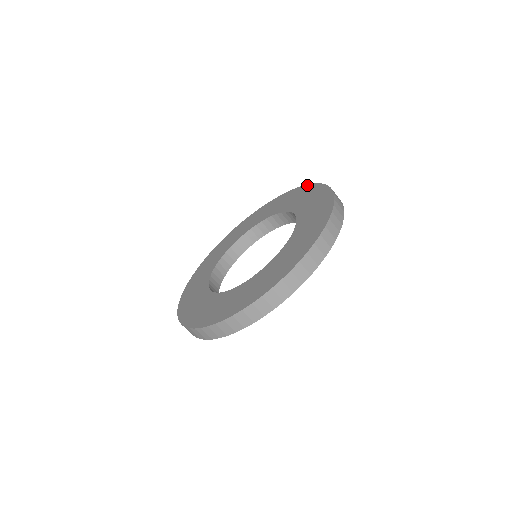
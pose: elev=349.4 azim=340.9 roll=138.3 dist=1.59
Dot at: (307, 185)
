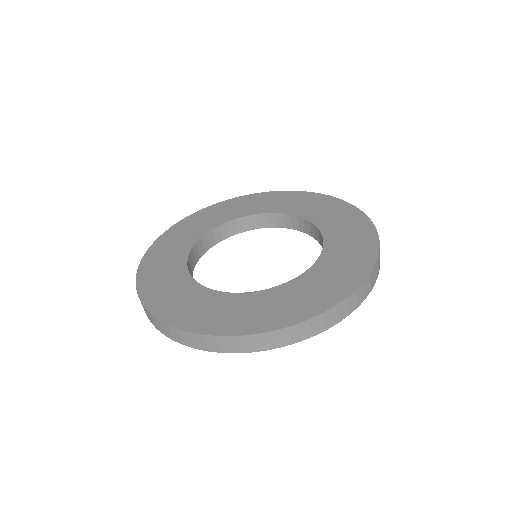
Dot at: (335, 198)
